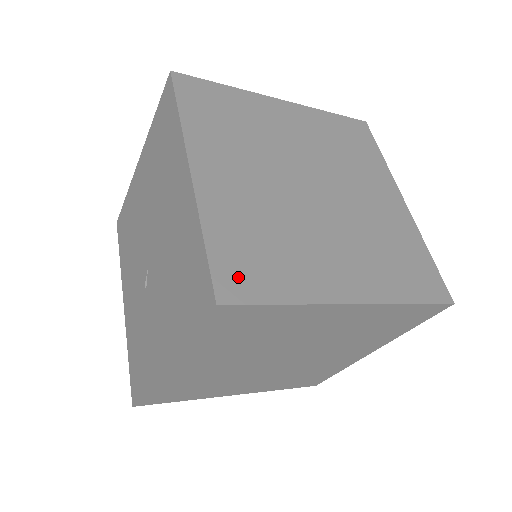
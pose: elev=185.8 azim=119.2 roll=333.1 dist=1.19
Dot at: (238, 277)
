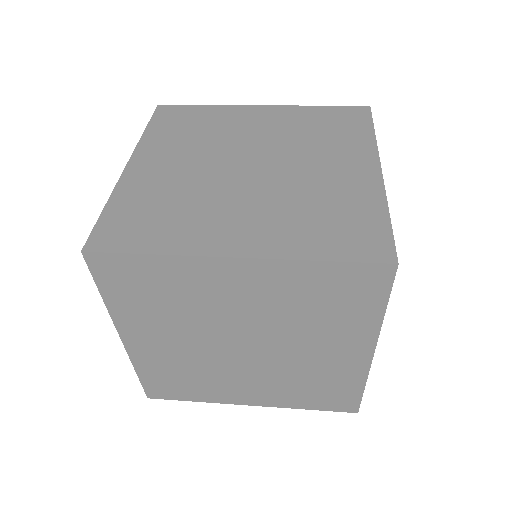
Dot at: (116, 233)
